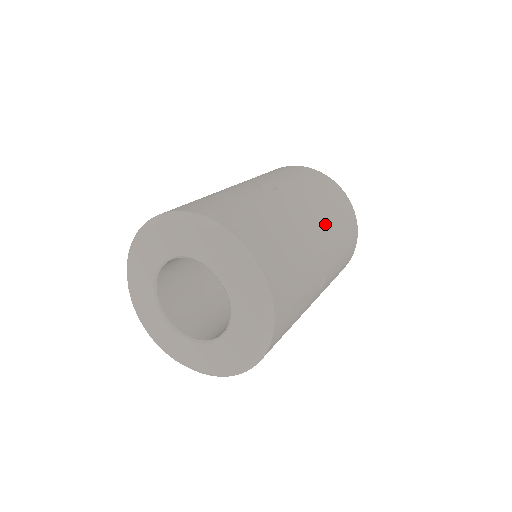
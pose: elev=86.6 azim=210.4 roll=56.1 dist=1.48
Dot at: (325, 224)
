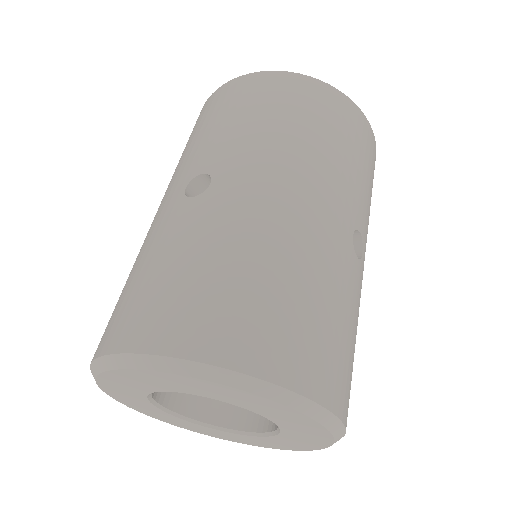
Dot at: (308, 170)
